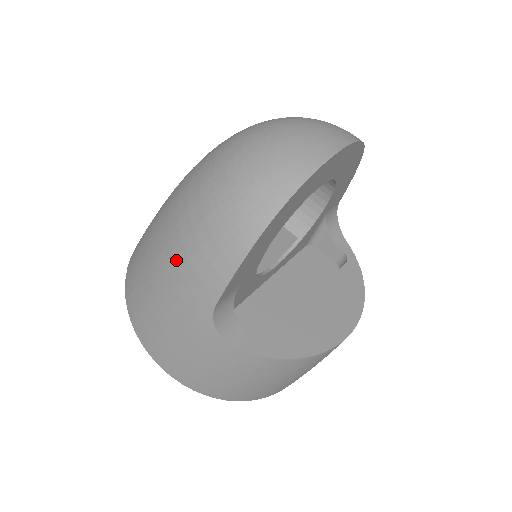
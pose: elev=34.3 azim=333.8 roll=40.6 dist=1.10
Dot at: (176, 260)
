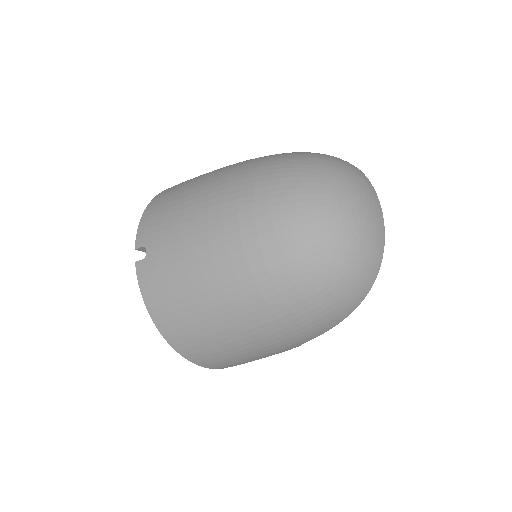
Dot at: (275, 334)
